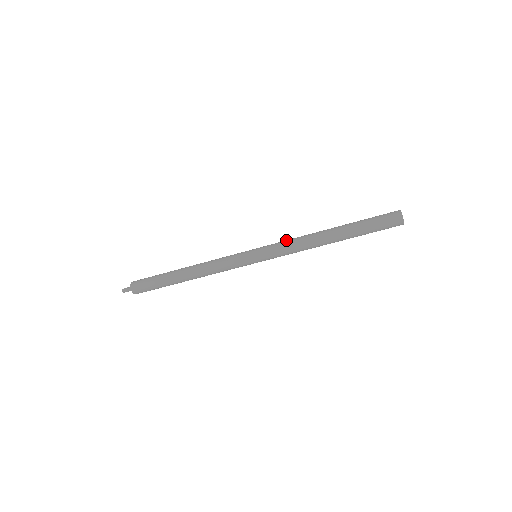
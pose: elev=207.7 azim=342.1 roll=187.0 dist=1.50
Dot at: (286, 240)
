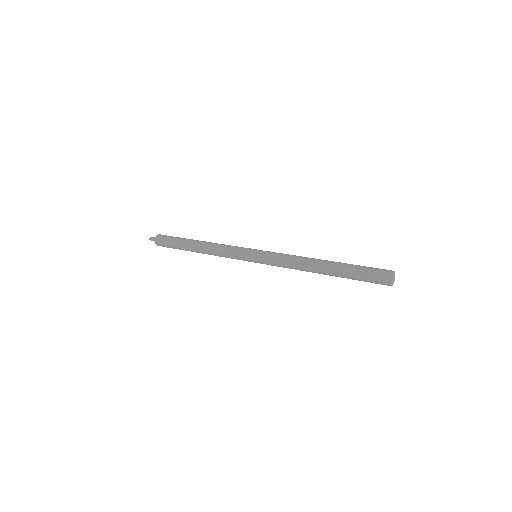
Dot at: (282, 256)
